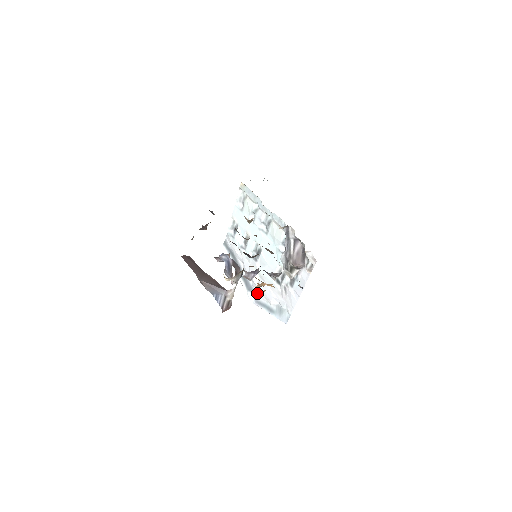
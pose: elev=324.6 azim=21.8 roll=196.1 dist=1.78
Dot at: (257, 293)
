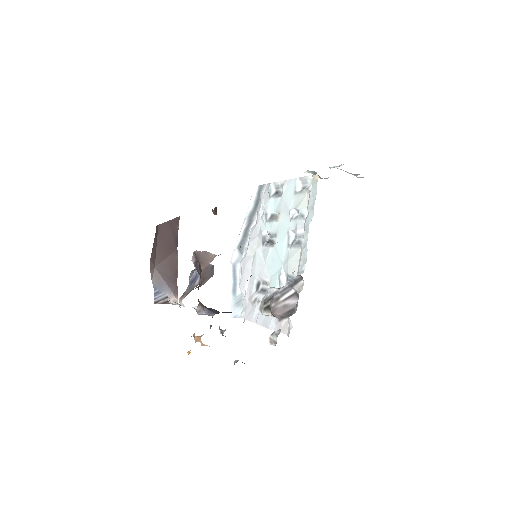
Dot at: (241, 260)
